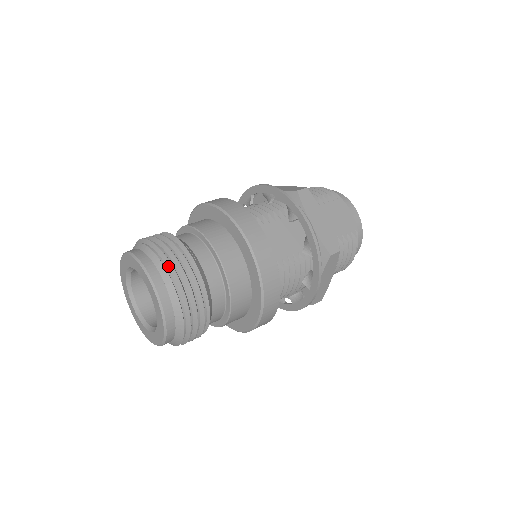
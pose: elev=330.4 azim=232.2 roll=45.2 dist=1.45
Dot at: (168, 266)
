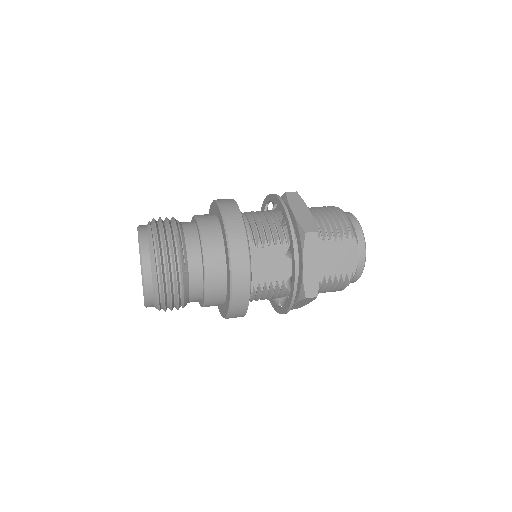
Dot at: (159, 267)
